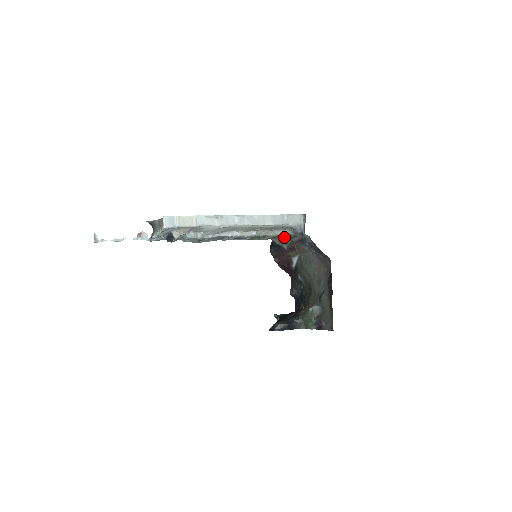
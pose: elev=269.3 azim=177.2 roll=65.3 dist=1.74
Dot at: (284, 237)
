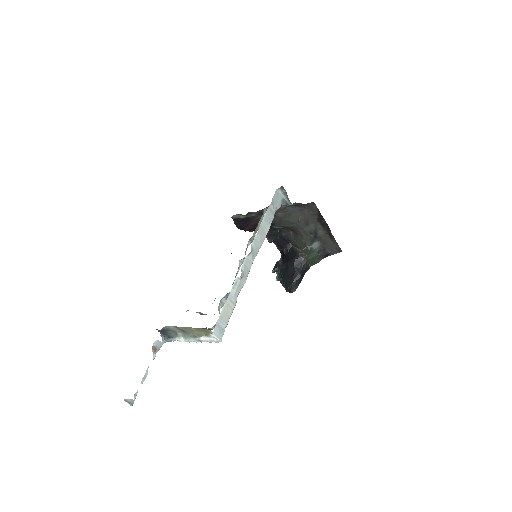
Dot at: occluded
